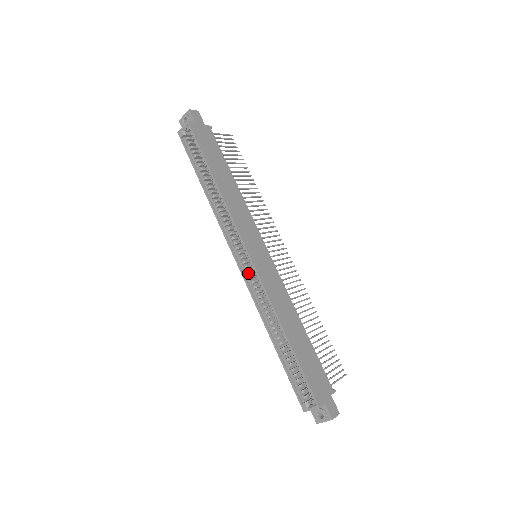
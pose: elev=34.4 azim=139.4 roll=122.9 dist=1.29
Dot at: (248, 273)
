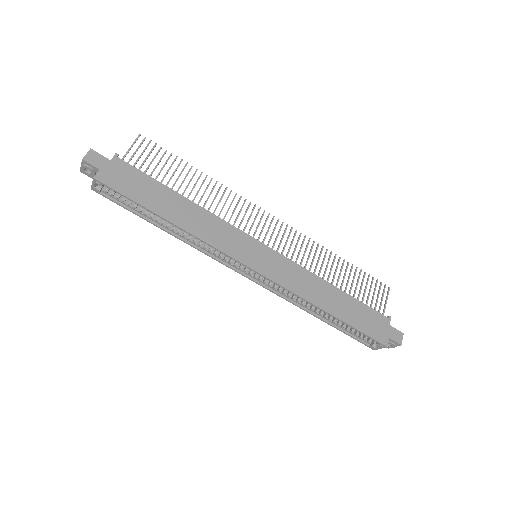
Dot at: (260, 279)
